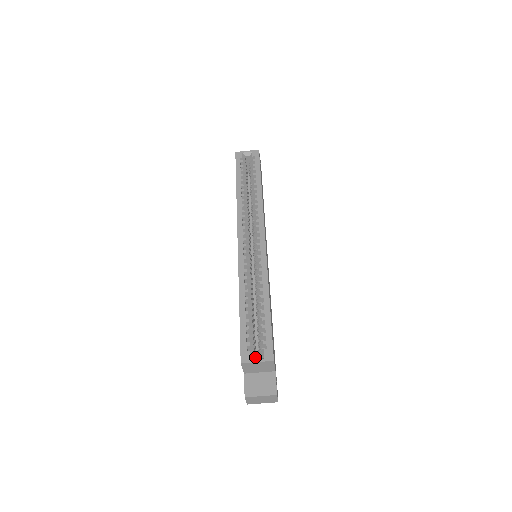
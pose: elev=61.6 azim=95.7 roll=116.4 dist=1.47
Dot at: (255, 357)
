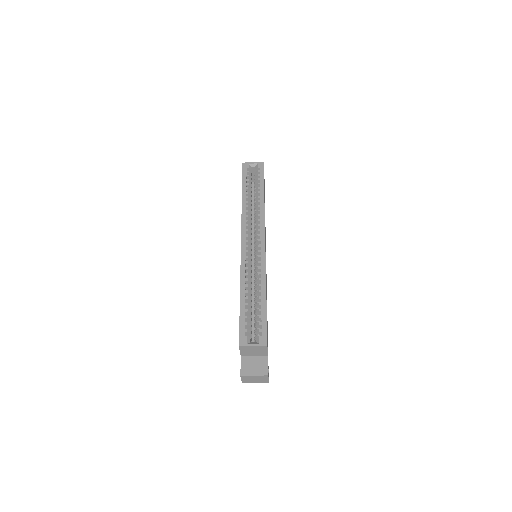
Dot at: (251, 342)
